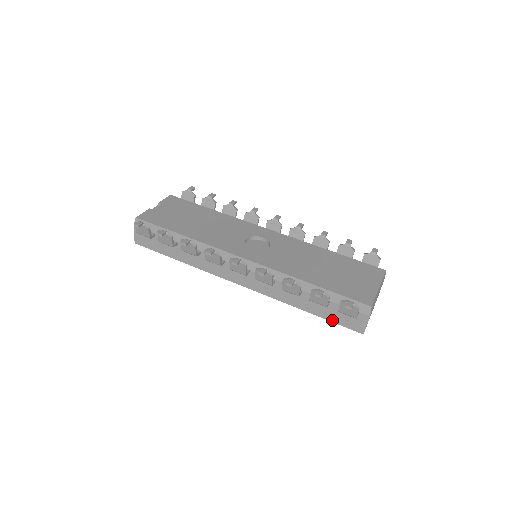
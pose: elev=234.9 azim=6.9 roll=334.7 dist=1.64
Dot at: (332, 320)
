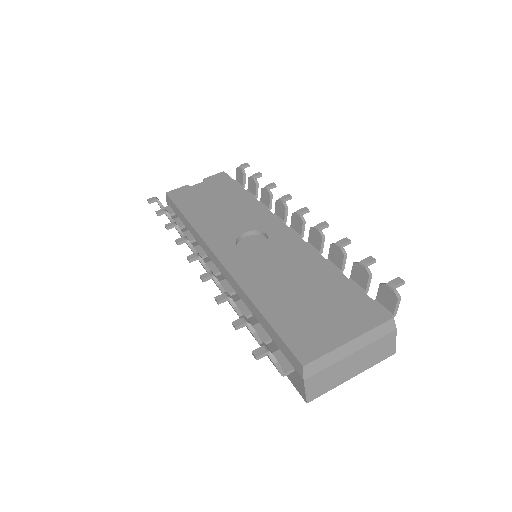
Dot at: occluded
